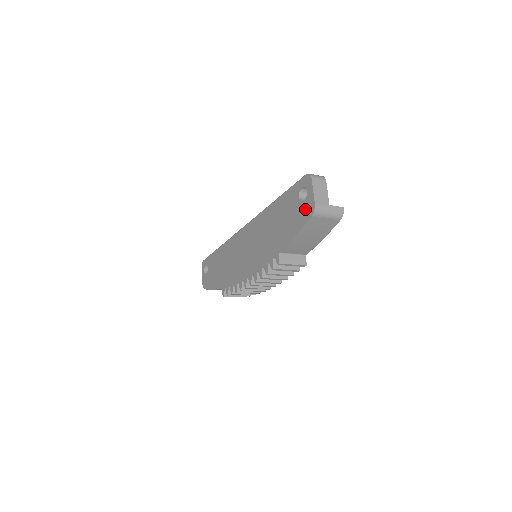
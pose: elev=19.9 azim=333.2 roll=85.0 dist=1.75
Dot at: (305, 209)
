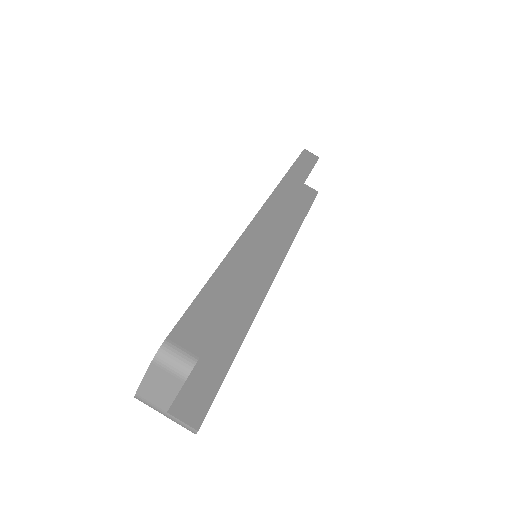
Dot at: occluded
